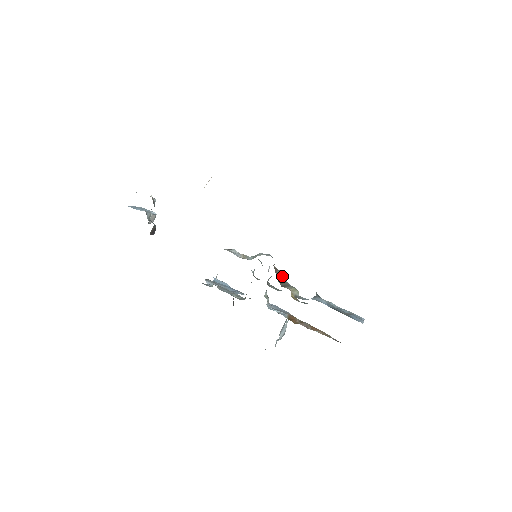
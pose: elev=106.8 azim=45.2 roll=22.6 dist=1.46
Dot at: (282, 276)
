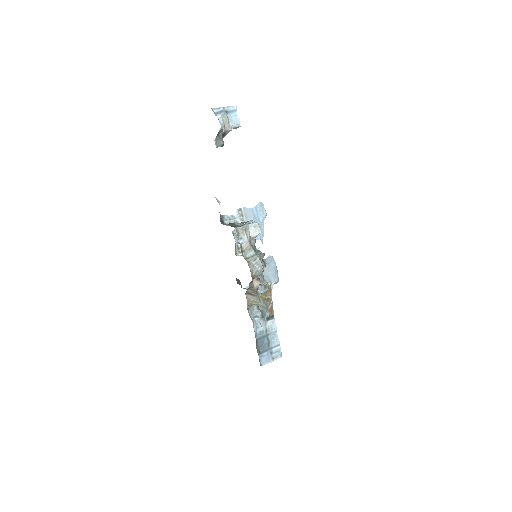
Dot at: occluded
